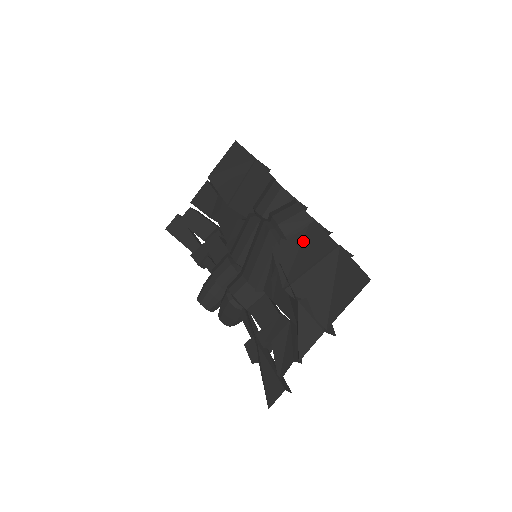
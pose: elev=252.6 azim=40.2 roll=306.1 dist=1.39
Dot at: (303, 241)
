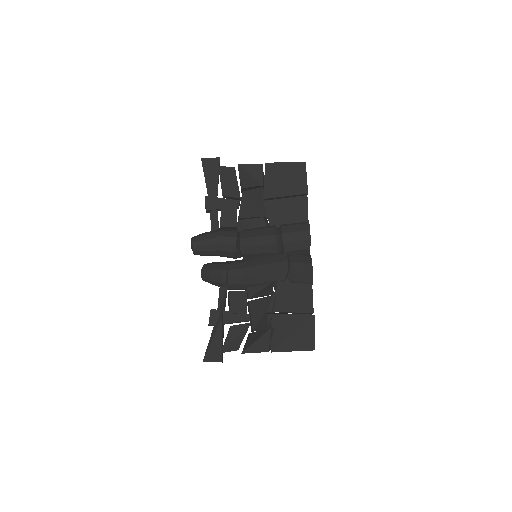
Dot at: (297, 291)
